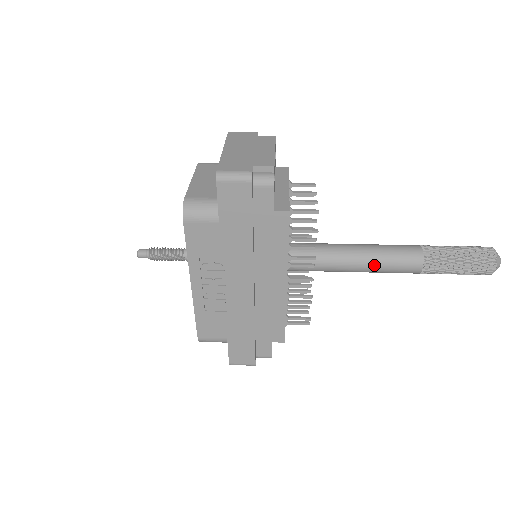
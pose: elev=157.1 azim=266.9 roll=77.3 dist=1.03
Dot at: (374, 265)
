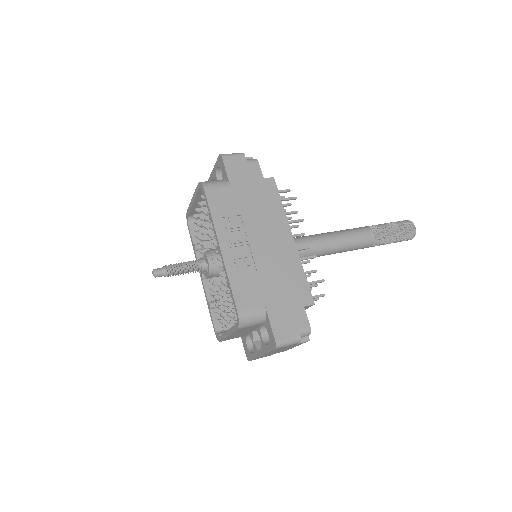
Dot at: (343, 236)
